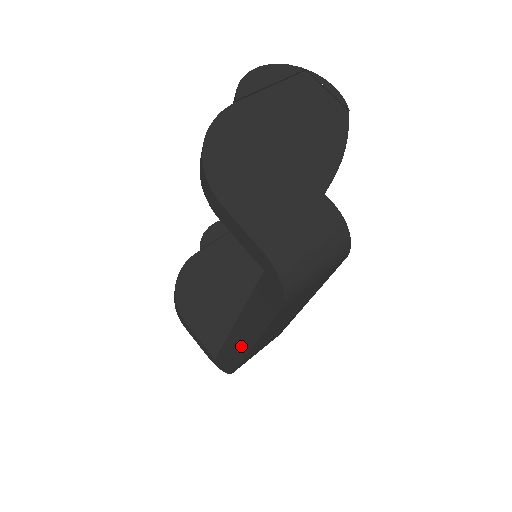
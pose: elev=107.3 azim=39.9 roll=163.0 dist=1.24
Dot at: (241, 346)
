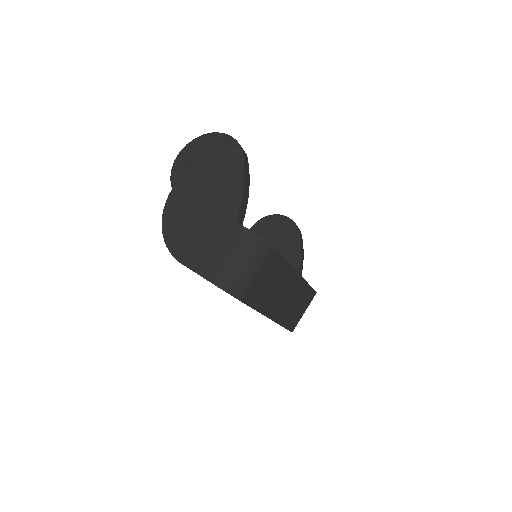
Dot at: occluded
